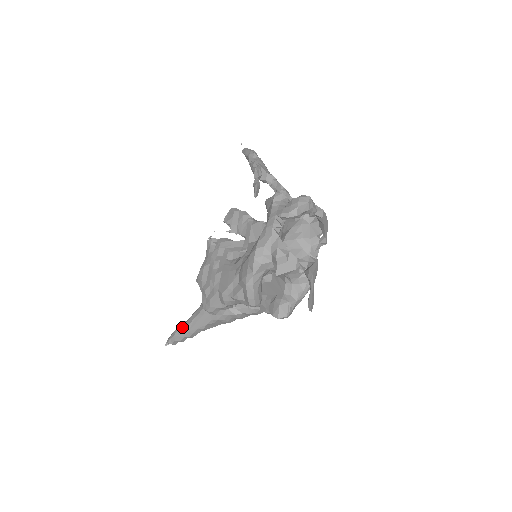
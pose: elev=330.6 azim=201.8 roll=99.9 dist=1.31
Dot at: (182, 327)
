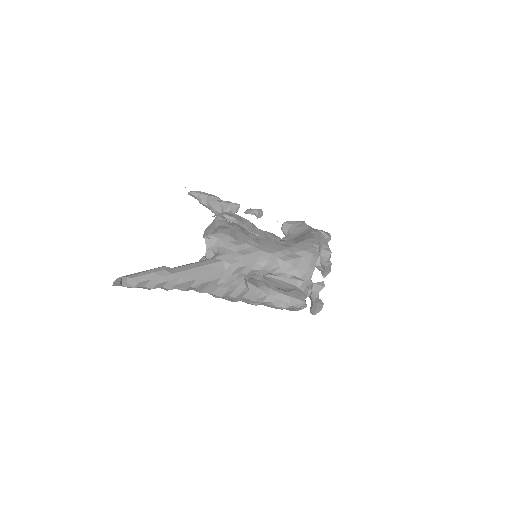
Dot at: (171, 269)
